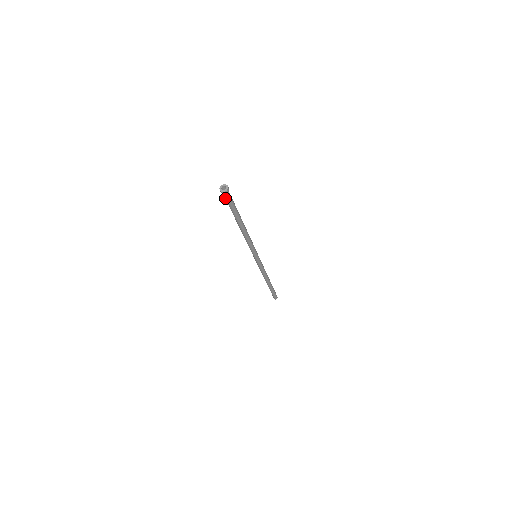
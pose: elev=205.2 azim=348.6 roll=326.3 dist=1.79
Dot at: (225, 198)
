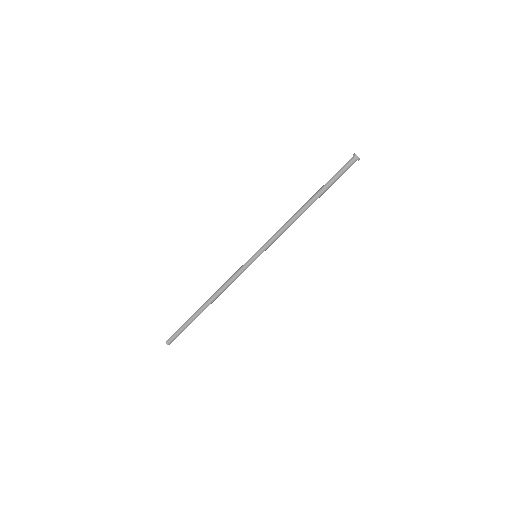
Dot at: (348, 167)
